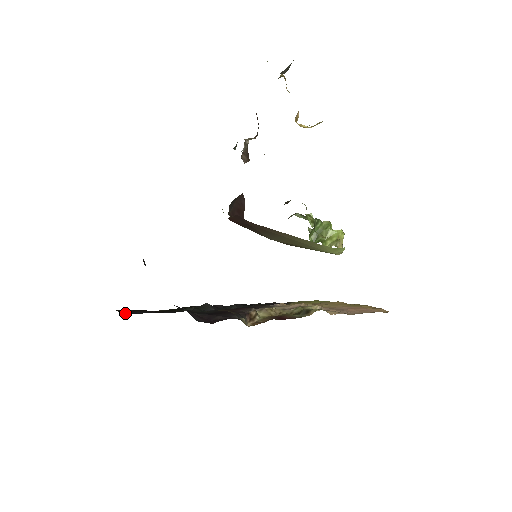
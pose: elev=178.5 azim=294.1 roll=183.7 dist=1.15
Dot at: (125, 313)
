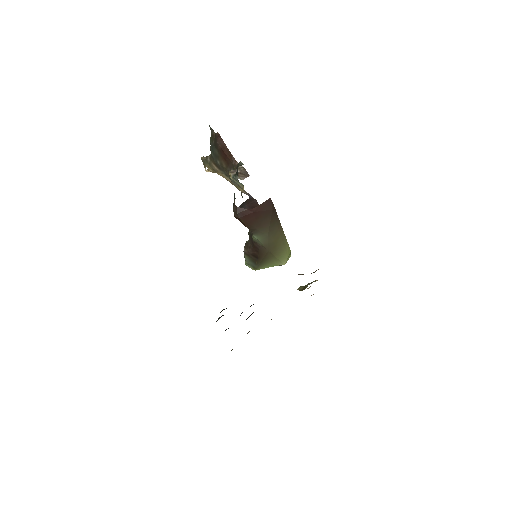
Dot at: occluded
